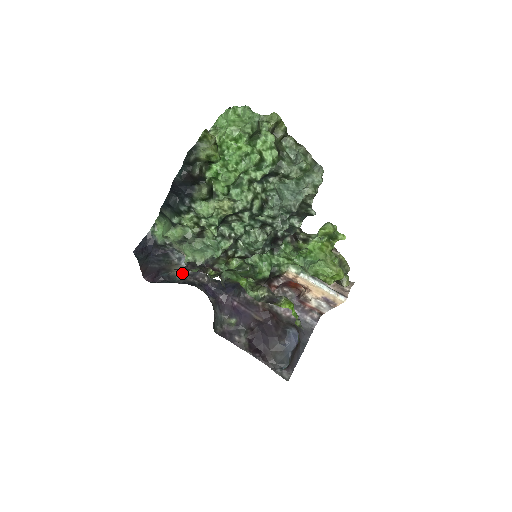
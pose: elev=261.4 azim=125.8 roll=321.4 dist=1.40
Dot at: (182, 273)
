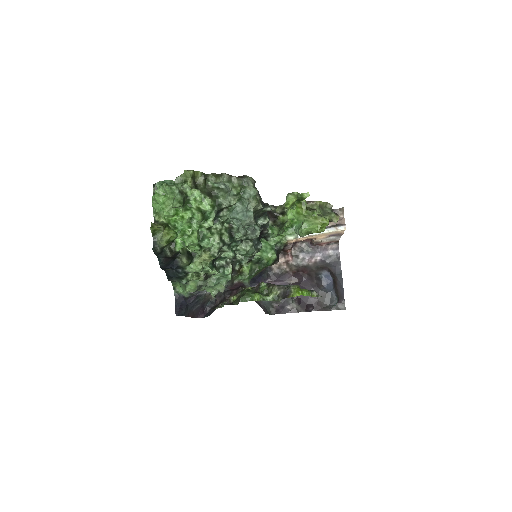
Dot at: occluded
